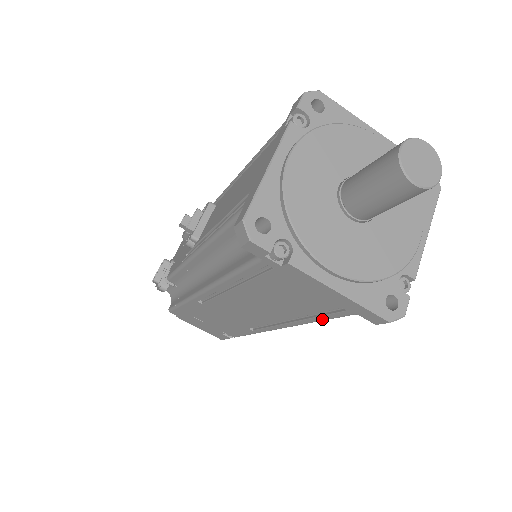
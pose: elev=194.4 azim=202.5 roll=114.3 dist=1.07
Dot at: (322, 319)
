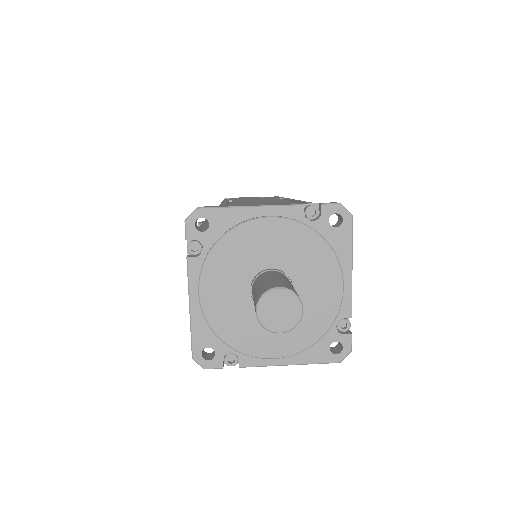
Dot at: occluded
